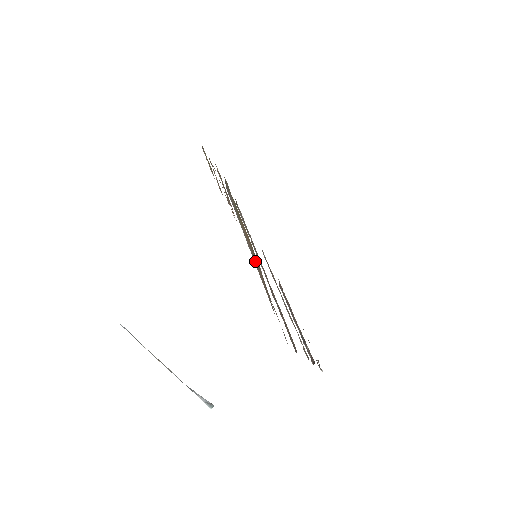
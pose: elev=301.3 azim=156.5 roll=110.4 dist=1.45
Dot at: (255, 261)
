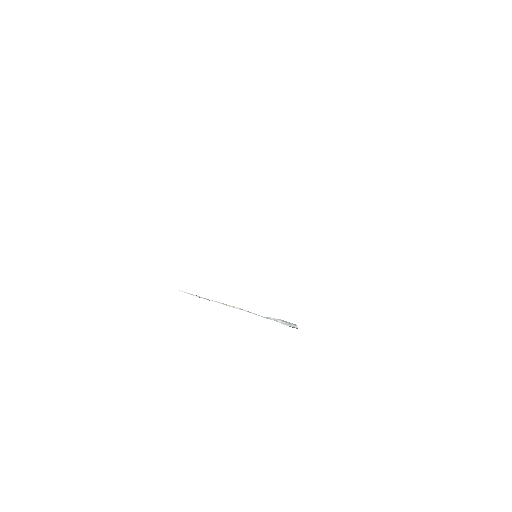
Dot at: occluded
